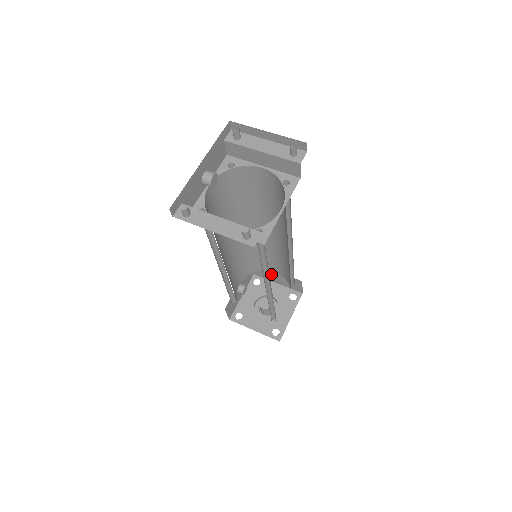
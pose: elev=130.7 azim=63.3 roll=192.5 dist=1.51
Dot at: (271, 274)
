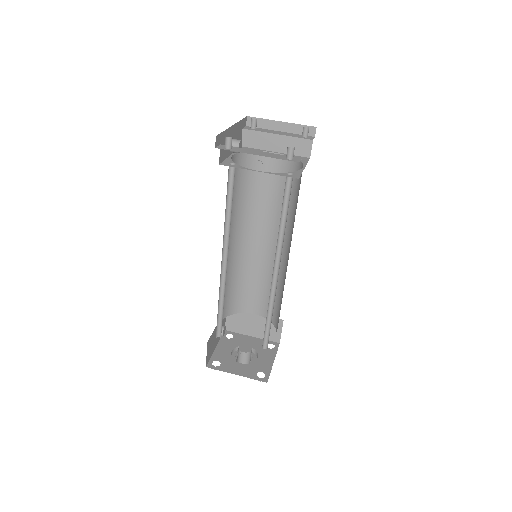
Dot at: (247, 321)
